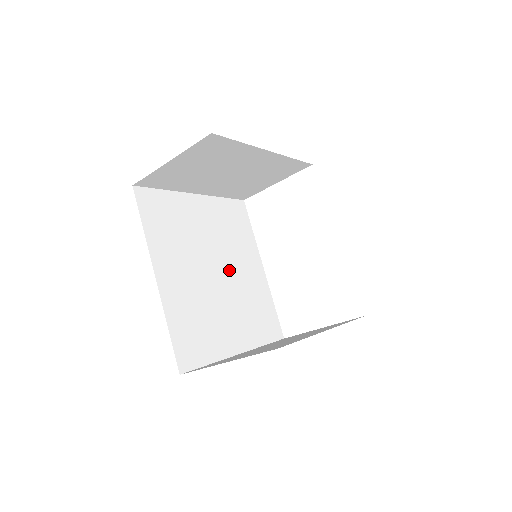
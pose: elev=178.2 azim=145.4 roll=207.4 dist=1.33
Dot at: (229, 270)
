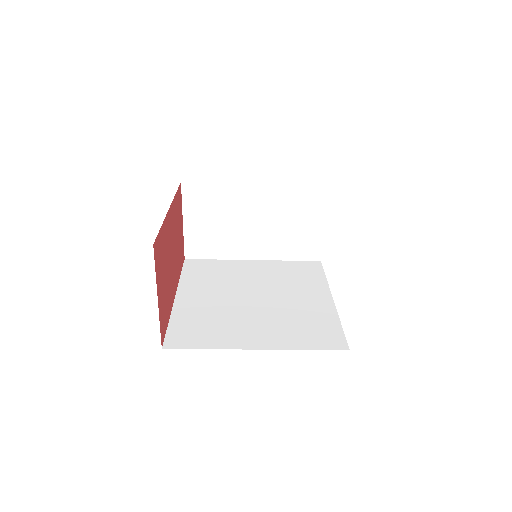
Dot at: (272, 298)
